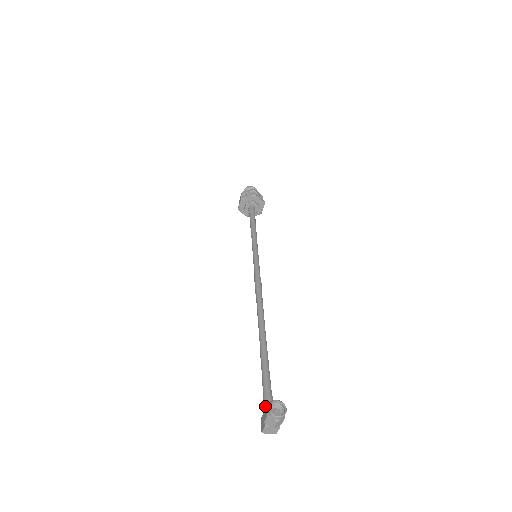
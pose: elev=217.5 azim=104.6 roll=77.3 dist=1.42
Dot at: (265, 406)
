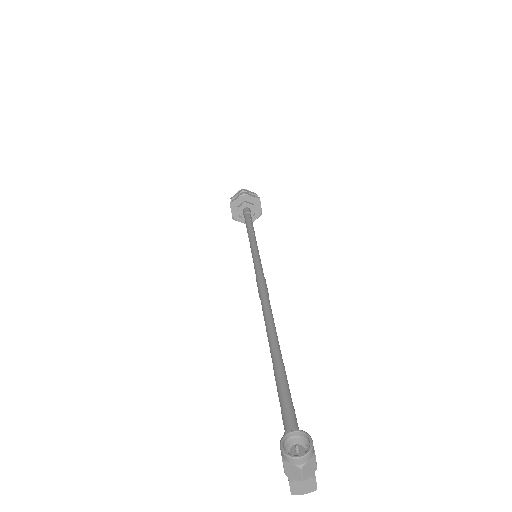
Dot at: occluded
